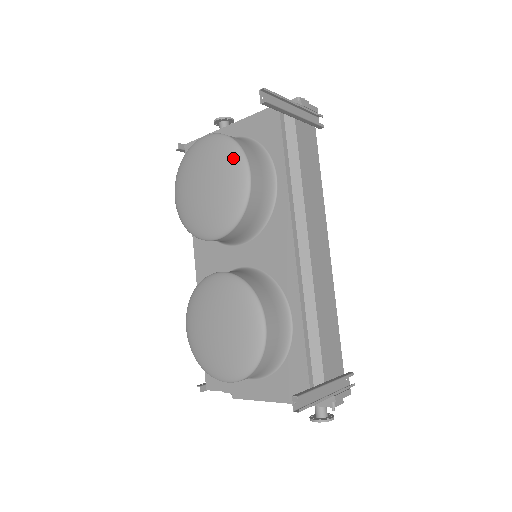
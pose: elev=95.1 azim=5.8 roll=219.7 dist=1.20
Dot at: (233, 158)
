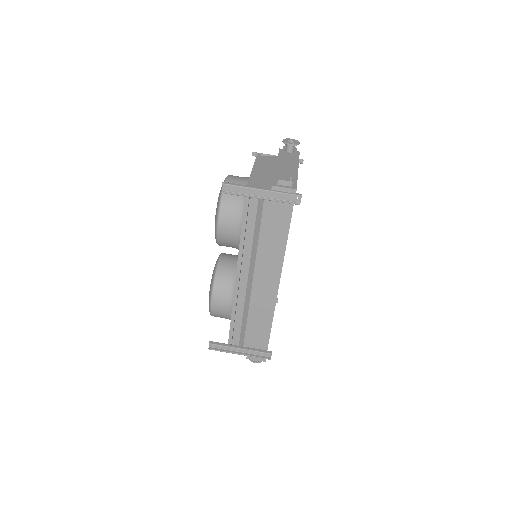
Dot at: (216, 210)
